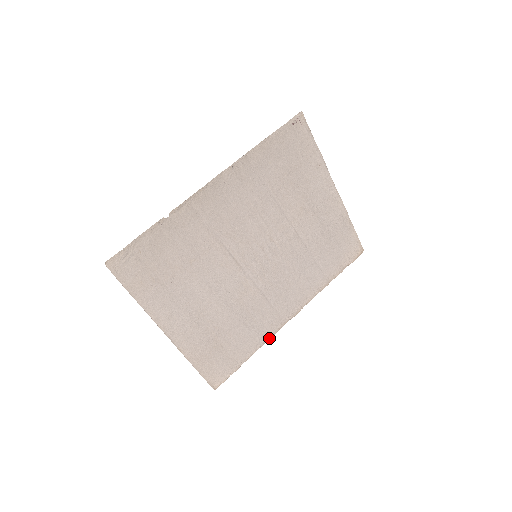
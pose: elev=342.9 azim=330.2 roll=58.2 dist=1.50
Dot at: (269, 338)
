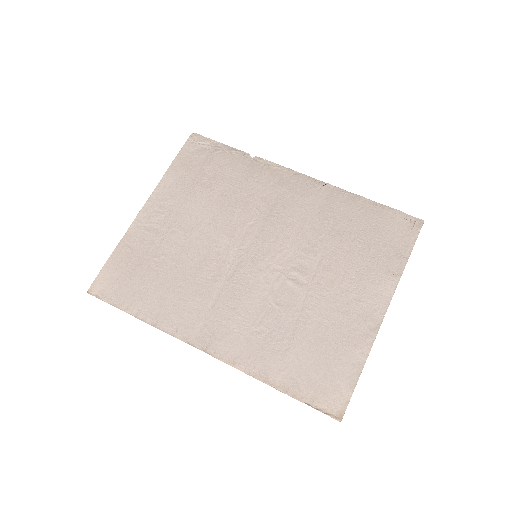
Dot at: (166, 331)
